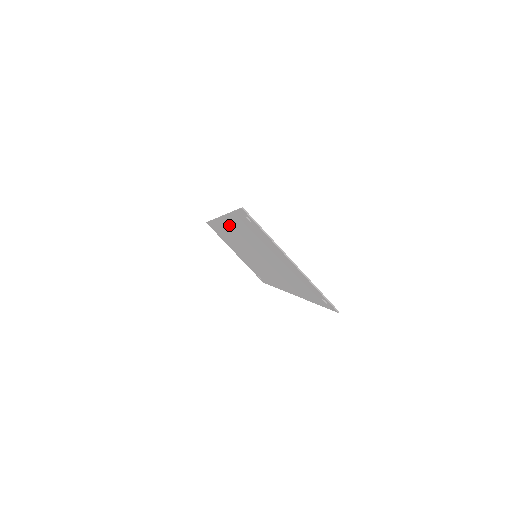
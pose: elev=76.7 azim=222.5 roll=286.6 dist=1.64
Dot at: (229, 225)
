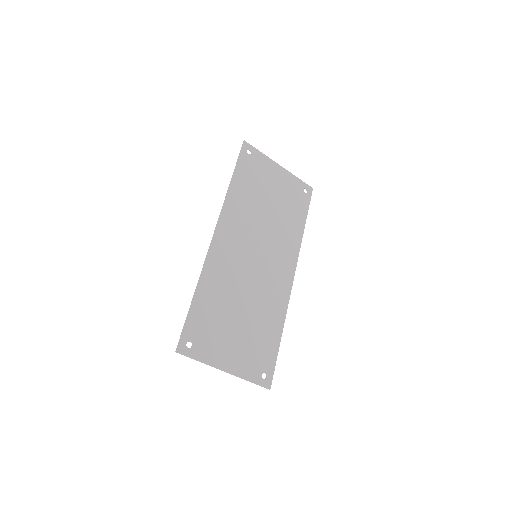
Dot at: (219, 251)
